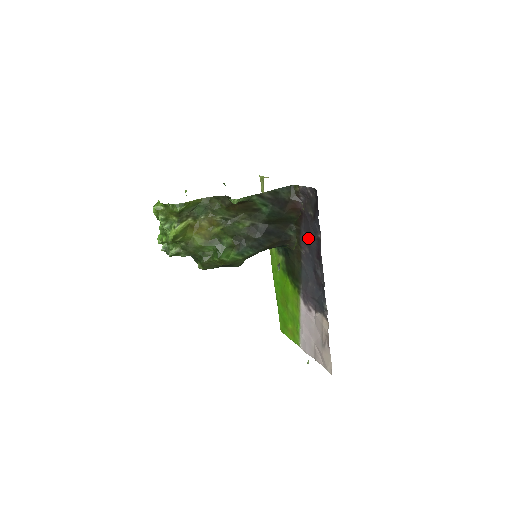
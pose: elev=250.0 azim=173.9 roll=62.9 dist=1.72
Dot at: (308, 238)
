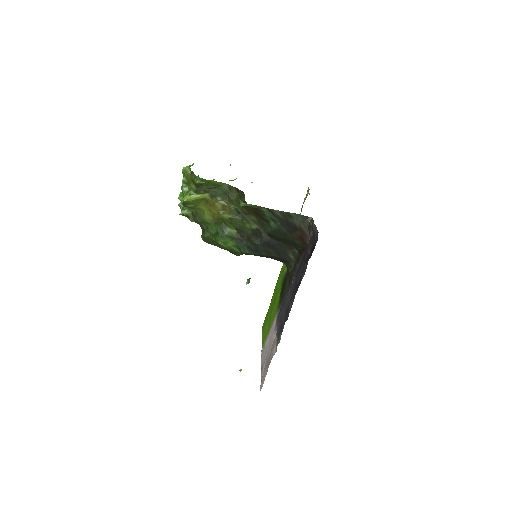
Dot at: (298, 271)
